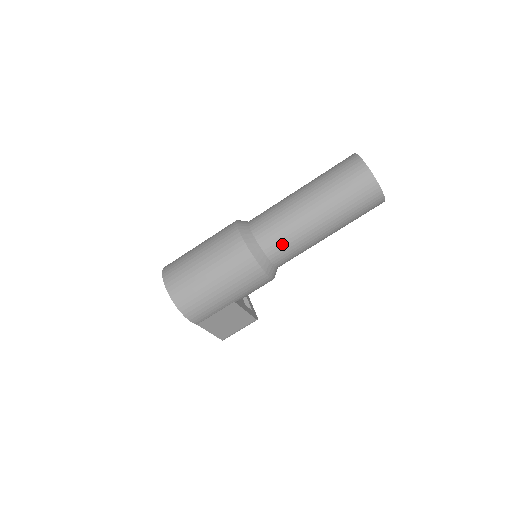
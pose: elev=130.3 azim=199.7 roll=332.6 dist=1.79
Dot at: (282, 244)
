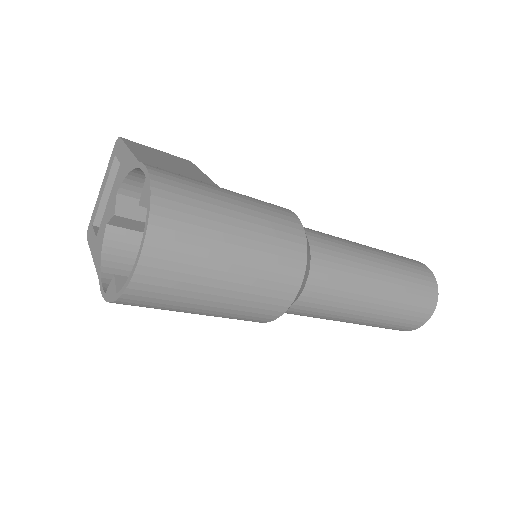
Dot at: (300, 315)
